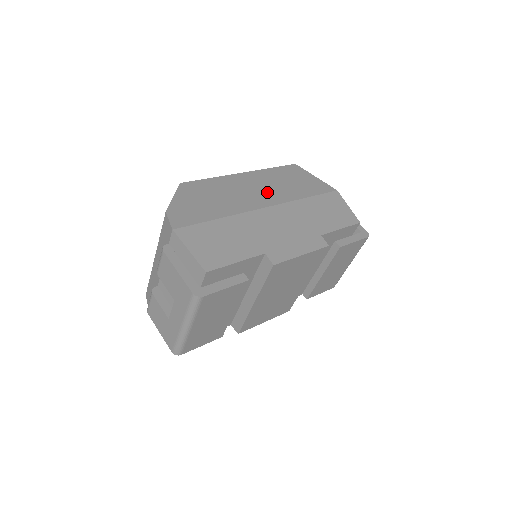
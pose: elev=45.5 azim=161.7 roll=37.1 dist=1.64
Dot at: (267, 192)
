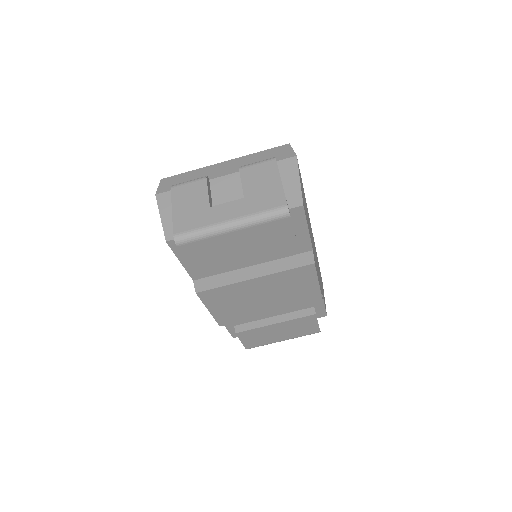
Dot at: occluded
